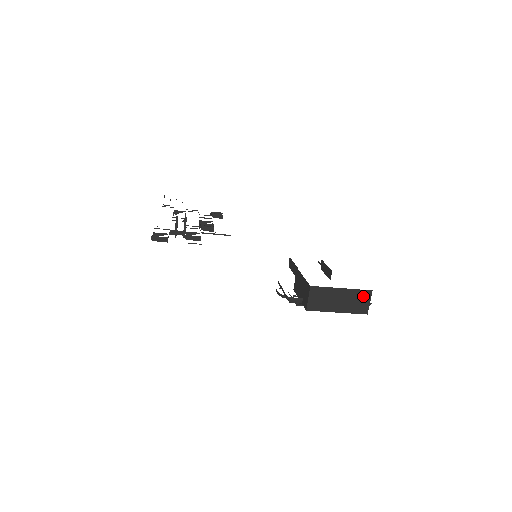
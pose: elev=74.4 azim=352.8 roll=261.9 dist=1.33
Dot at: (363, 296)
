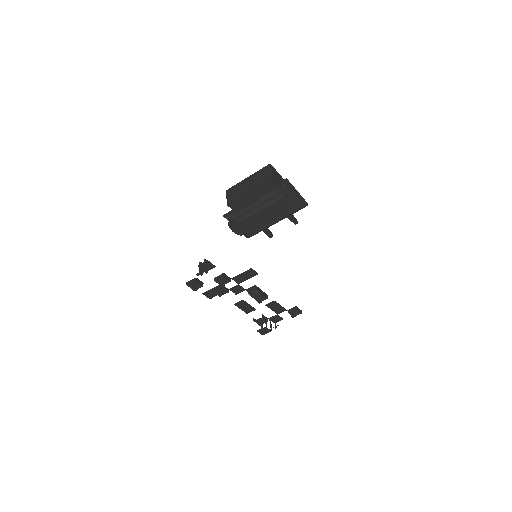
Dot at: (265, 171)
